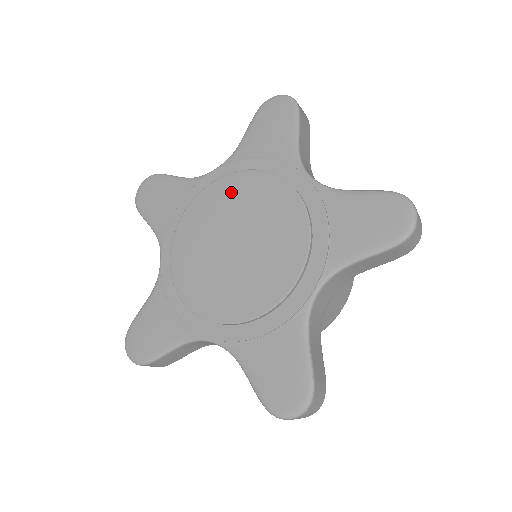
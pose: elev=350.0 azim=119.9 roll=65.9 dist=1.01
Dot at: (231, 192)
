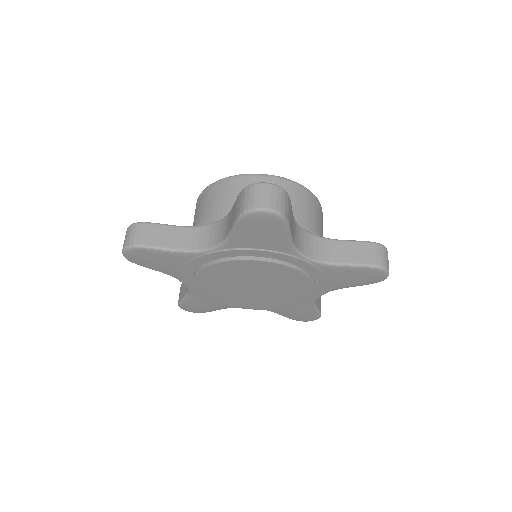
Dot at: (239, 269)
